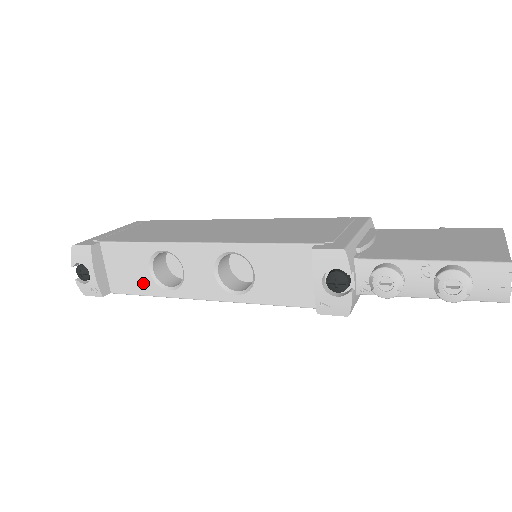
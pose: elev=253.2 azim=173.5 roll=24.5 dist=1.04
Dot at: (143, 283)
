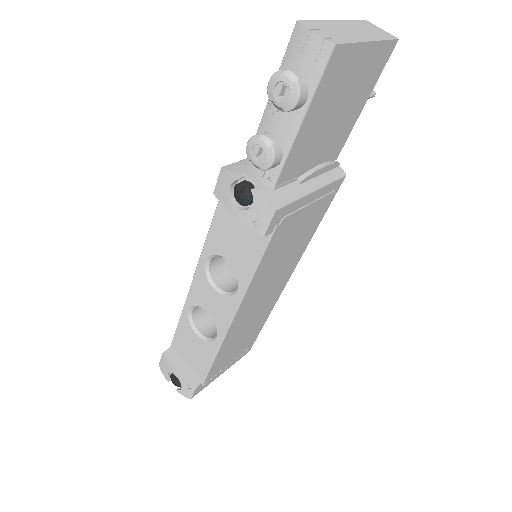
Dot at: (204, 351)
